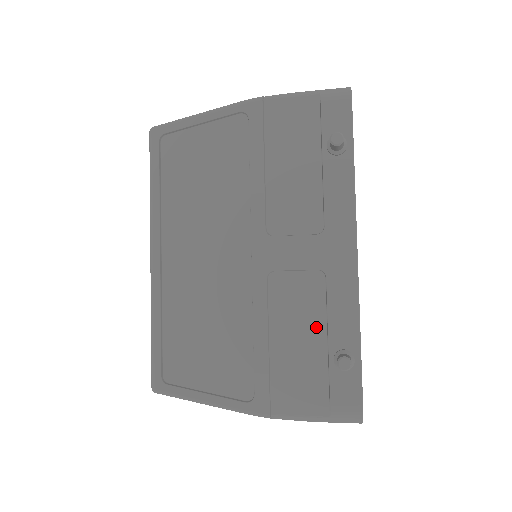
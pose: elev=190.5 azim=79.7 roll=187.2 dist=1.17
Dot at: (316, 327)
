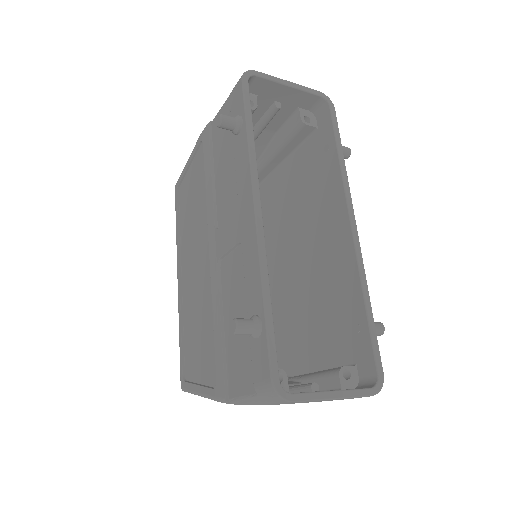
Dot at: (243, 300)
